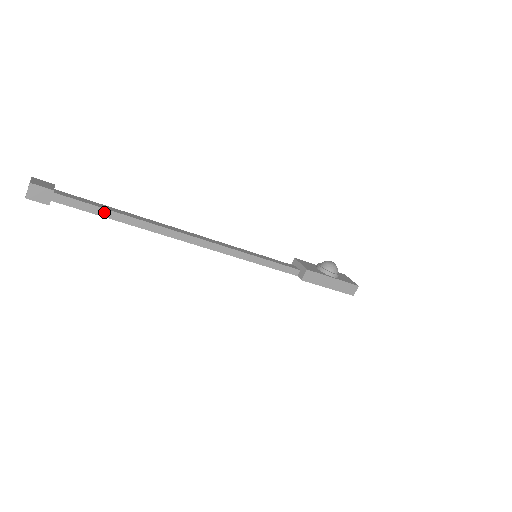
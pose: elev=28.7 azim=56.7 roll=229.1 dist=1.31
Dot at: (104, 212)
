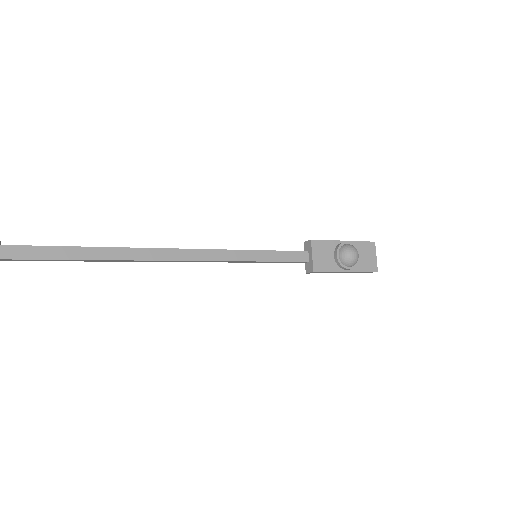
Dot at: (65, 260)
